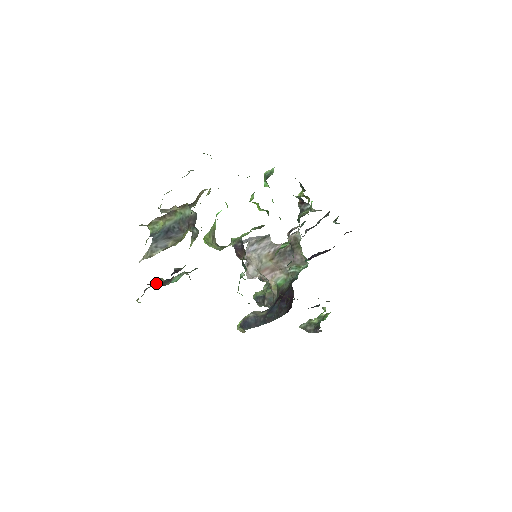
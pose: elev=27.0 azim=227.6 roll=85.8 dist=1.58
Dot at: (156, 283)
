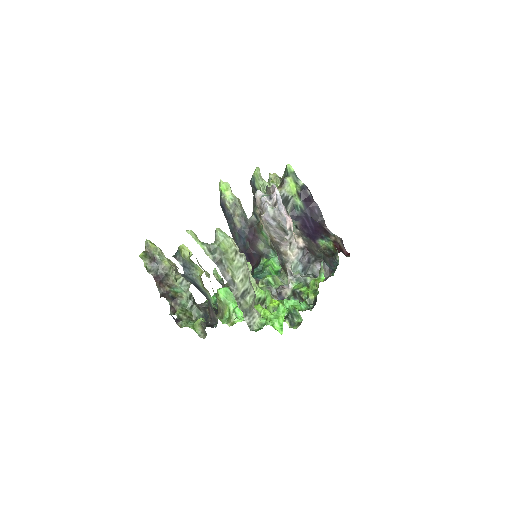
Dot at: (164, 280)
